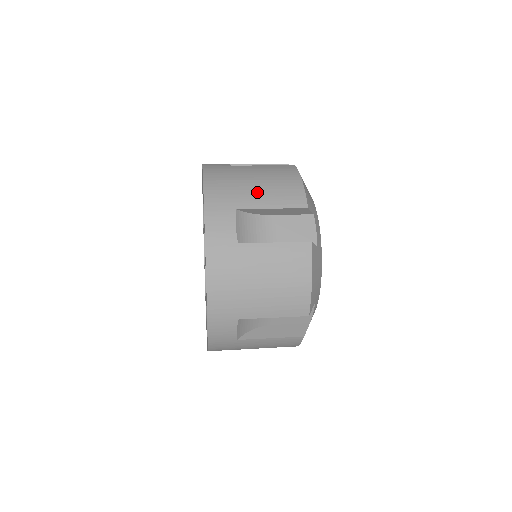
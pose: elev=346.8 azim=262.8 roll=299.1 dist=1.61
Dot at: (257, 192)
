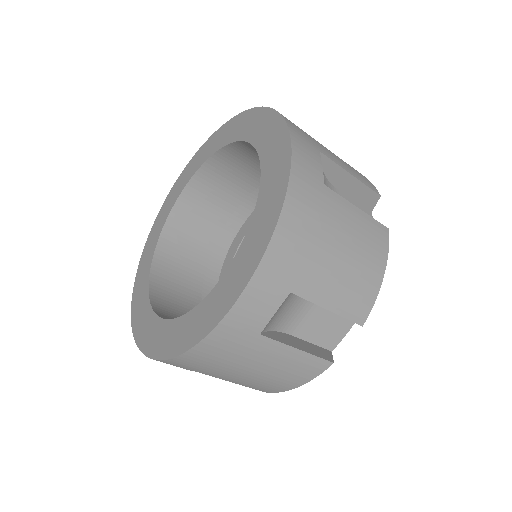
Dot at: occluded
